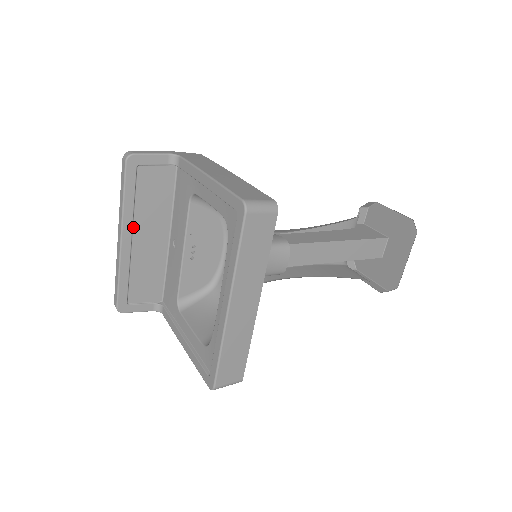
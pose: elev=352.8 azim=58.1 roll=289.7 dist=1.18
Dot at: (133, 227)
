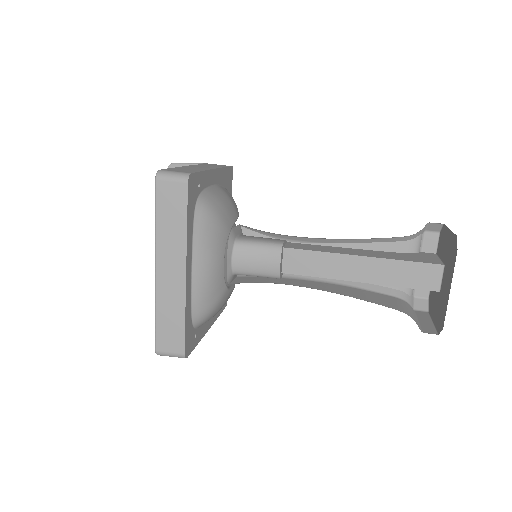
Dot at: occluded
